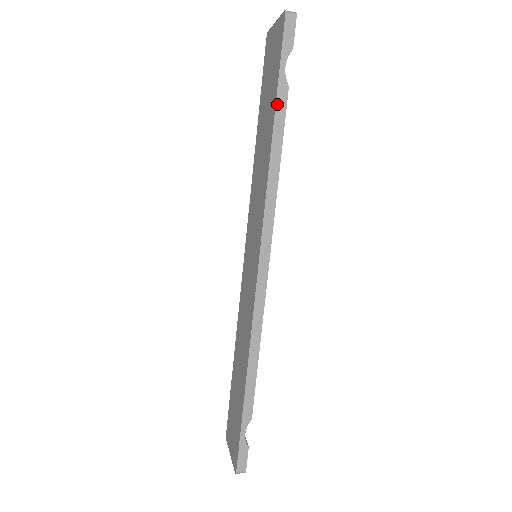
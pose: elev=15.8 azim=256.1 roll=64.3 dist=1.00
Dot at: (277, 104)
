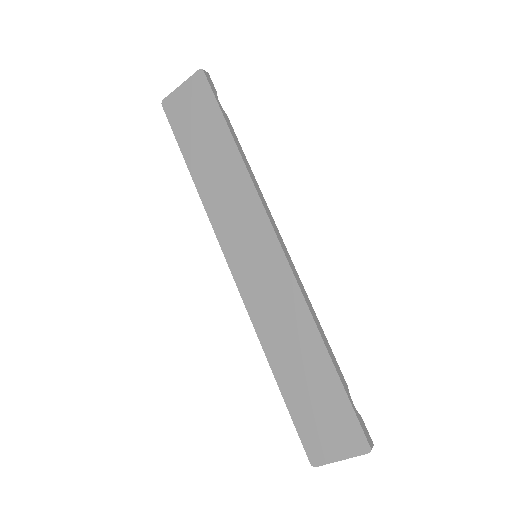
Dot at: (228, 126)
